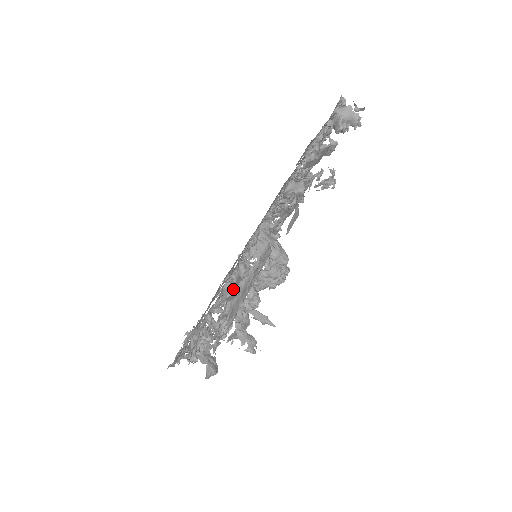
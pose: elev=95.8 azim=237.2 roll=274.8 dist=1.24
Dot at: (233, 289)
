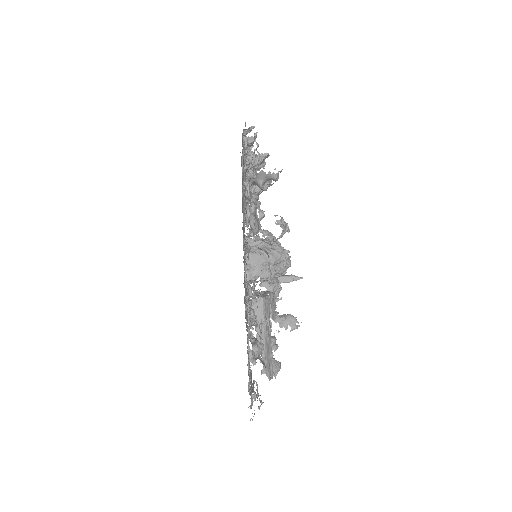
Dot at: occluded
